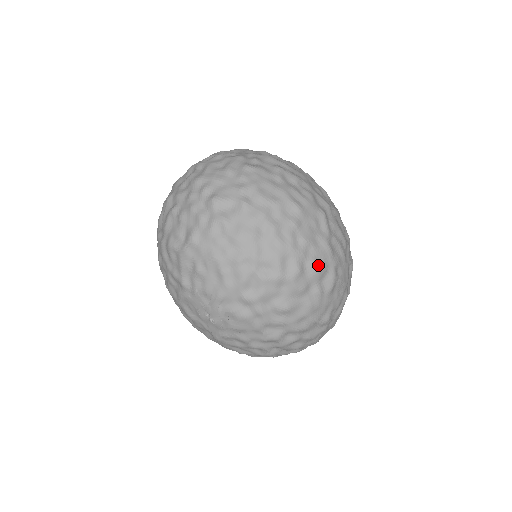
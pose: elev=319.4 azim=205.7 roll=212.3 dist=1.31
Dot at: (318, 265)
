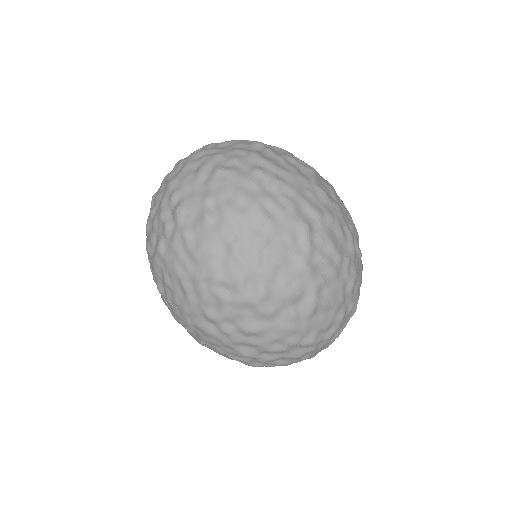
Dot at: (290, 288)
